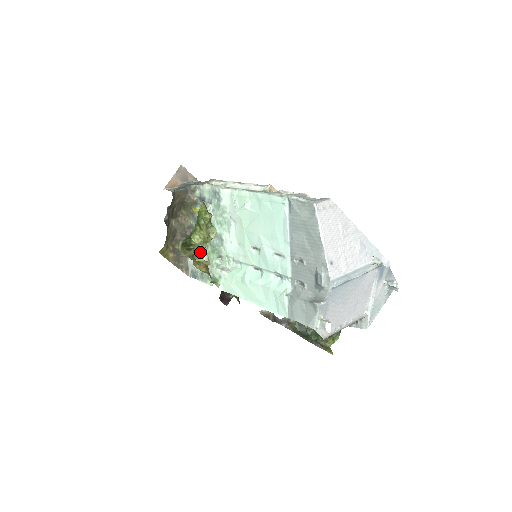
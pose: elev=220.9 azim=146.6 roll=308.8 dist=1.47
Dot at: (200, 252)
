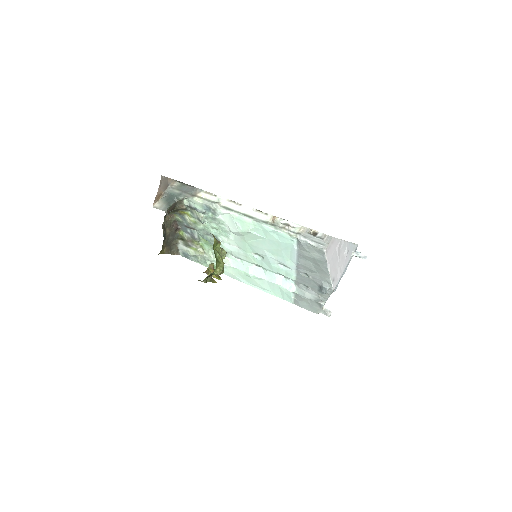
Dot at: (193, 243)
